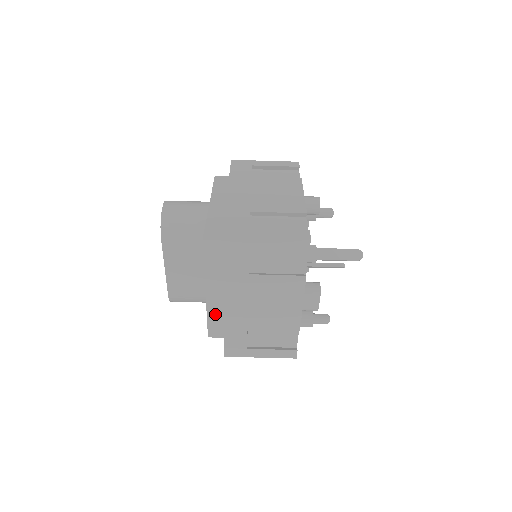
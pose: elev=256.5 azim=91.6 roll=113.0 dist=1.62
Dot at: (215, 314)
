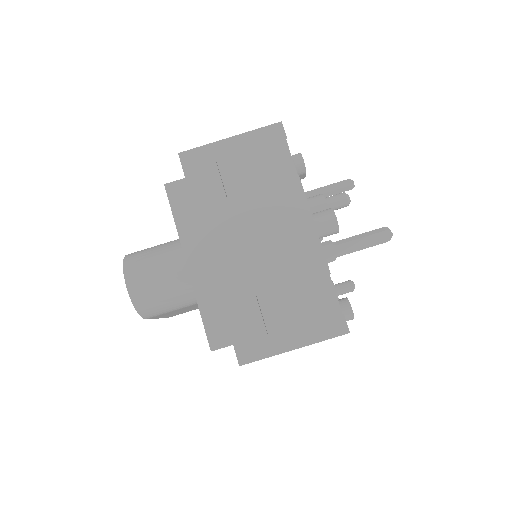
Dot at: occluded
